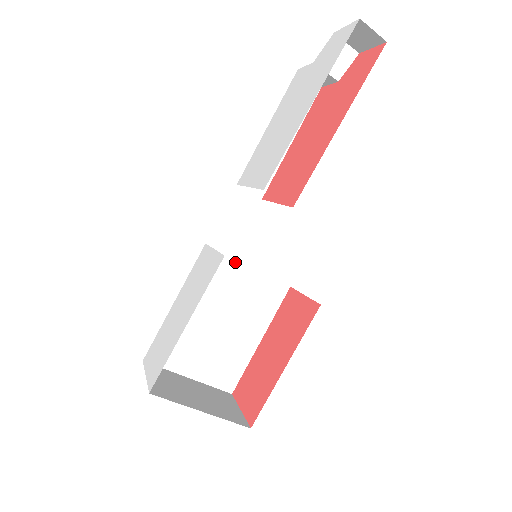
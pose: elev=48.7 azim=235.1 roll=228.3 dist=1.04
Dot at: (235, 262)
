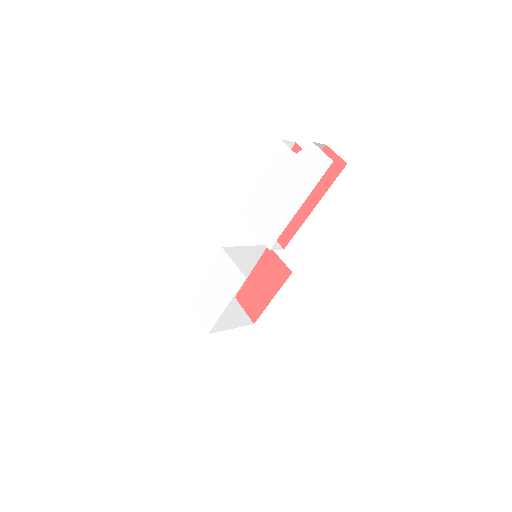
Dot at: (238, 248)
